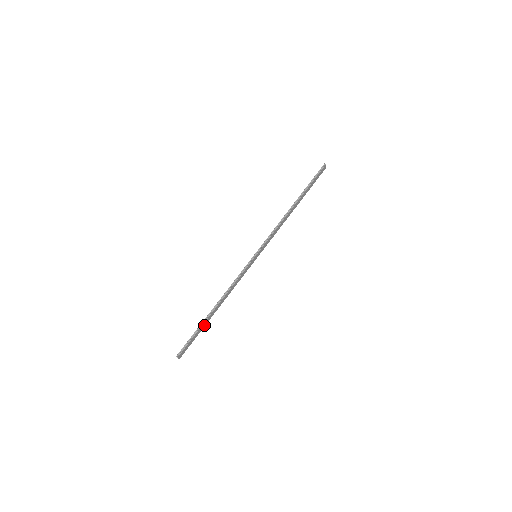
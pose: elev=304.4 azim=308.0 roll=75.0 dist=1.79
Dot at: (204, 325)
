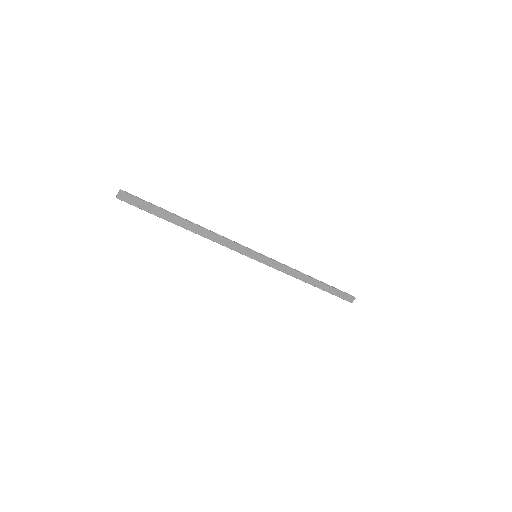
Dot at: (166, 217)
